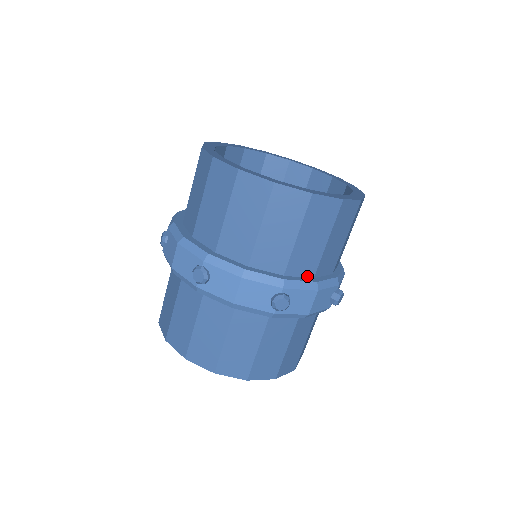
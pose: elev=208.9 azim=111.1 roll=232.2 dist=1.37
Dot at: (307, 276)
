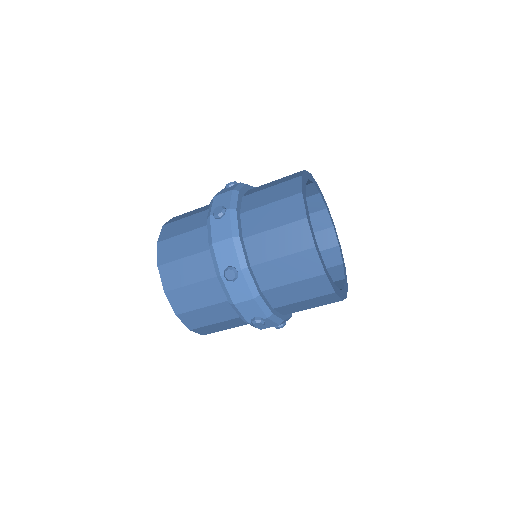
Dot at: (282, 313)
